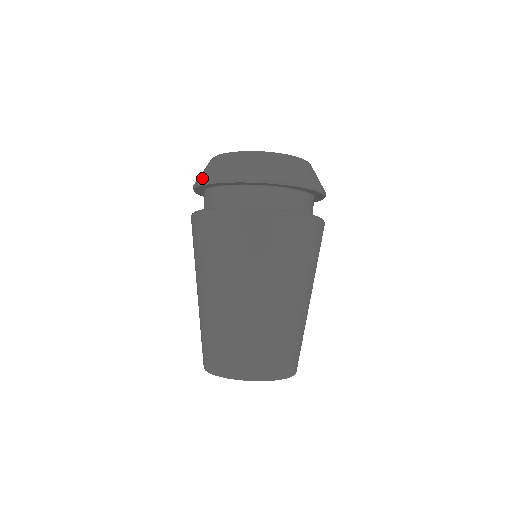
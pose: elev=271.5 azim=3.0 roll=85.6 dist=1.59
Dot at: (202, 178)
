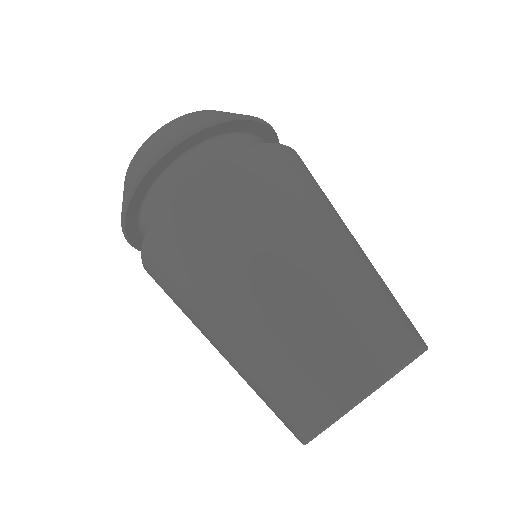
Dot at: occluded
